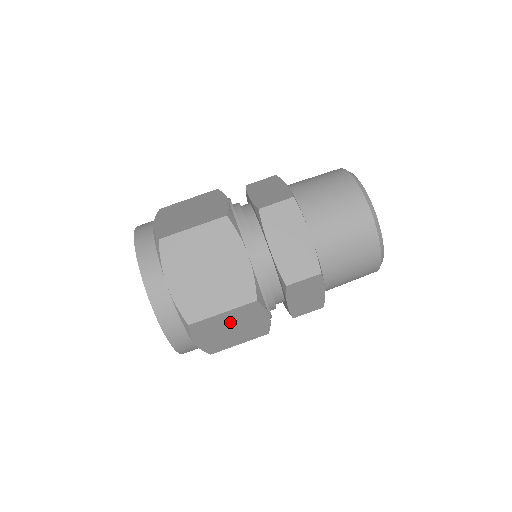
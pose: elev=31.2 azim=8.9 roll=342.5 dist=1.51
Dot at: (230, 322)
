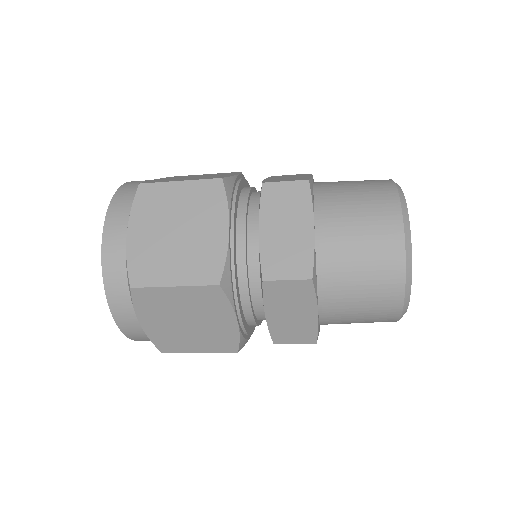
Dot at: (185, 308)
